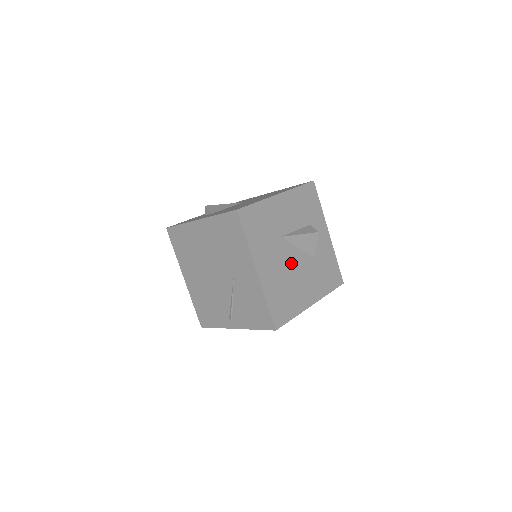
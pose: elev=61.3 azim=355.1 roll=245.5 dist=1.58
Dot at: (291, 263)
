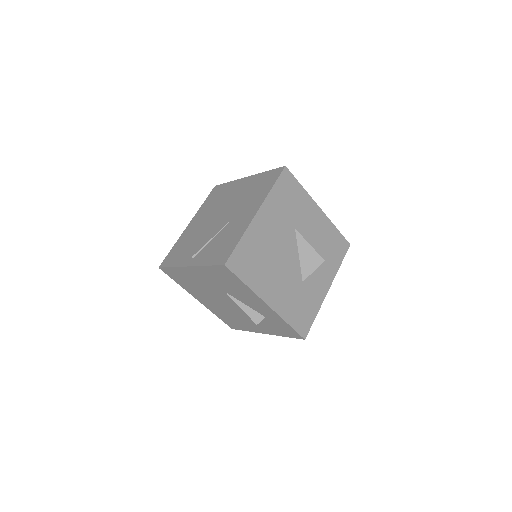
Dot at: (284, 253)
